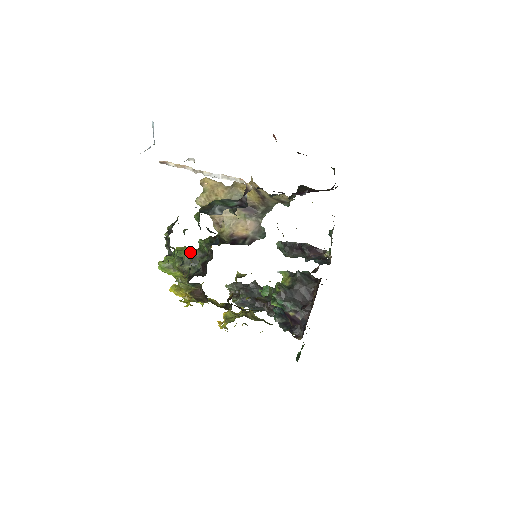
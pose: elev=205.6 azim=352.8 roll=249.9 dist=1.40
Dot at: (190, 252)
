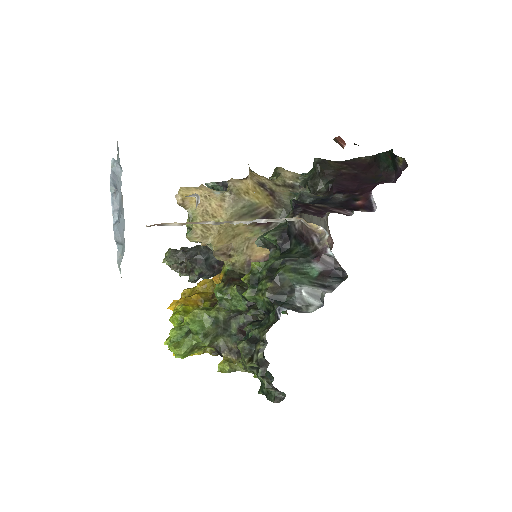
Dot at: (215, 319)
